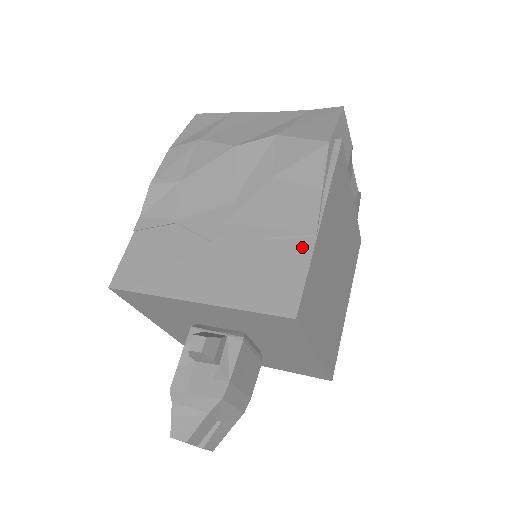
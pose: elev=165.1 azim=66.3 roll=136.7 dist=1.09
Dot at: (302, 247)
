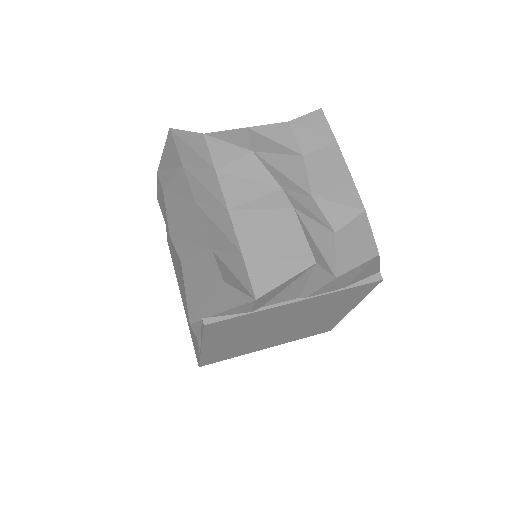
Dot at: occluded
